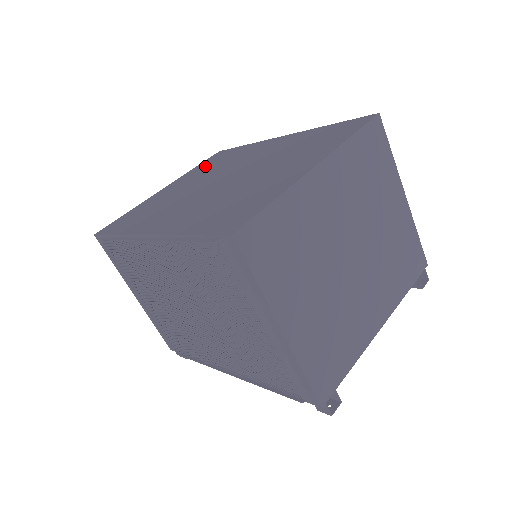
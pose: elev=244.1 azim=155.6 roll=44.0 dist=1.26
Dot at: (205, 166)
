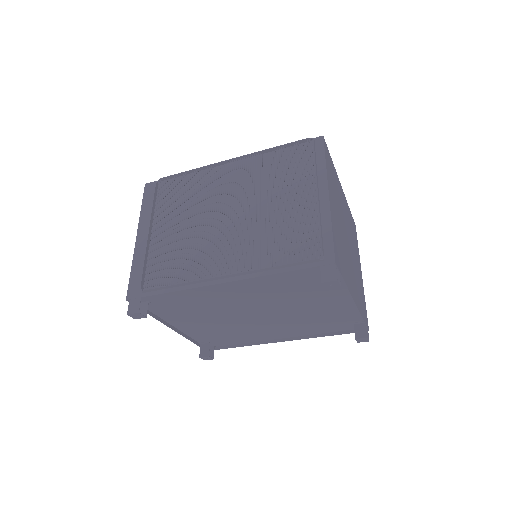
Dot at: occluded
